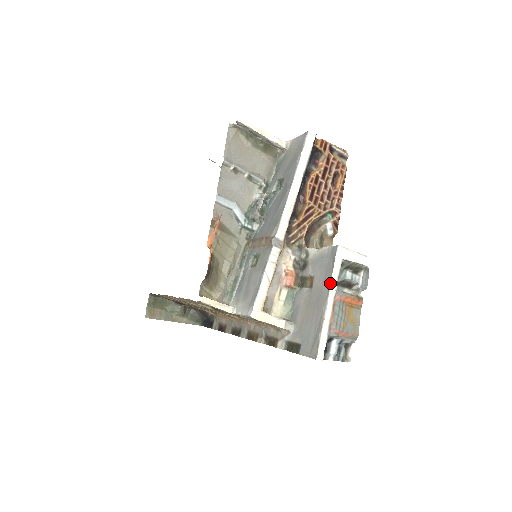
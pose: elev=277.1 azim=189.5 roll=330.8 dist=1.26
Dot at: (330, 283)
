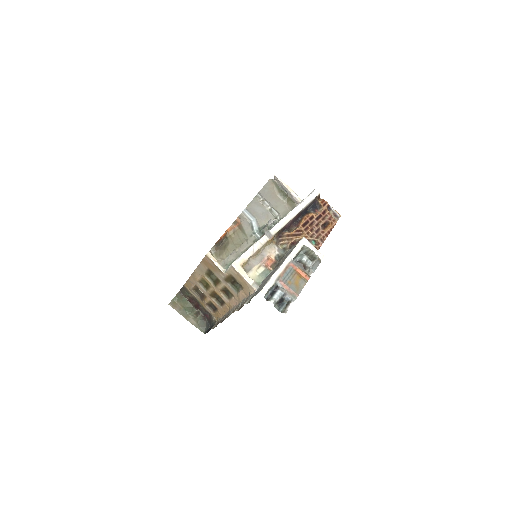
Dot at: (289, 254)
